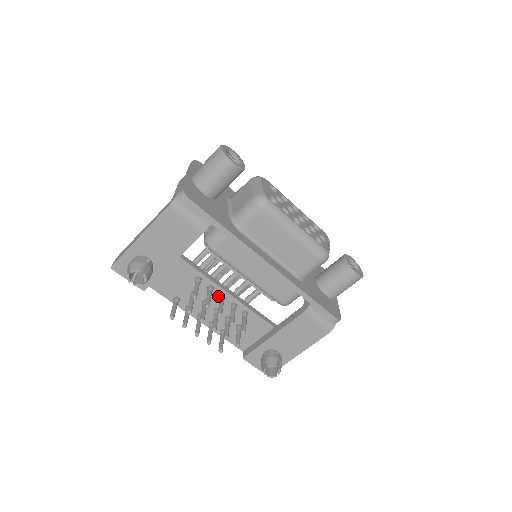
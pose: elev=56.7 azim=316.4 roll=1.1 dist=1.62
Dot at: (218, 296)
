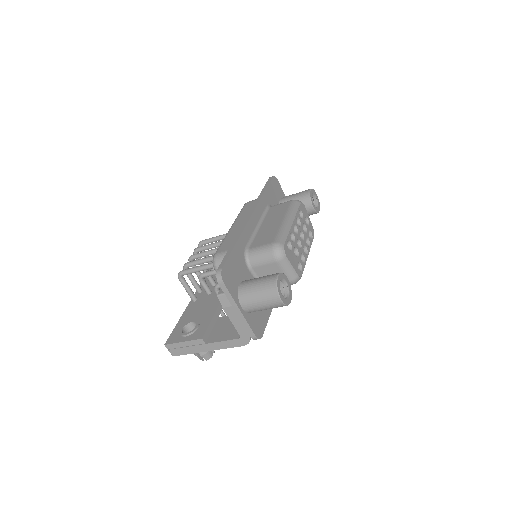
Dot at: occluded
